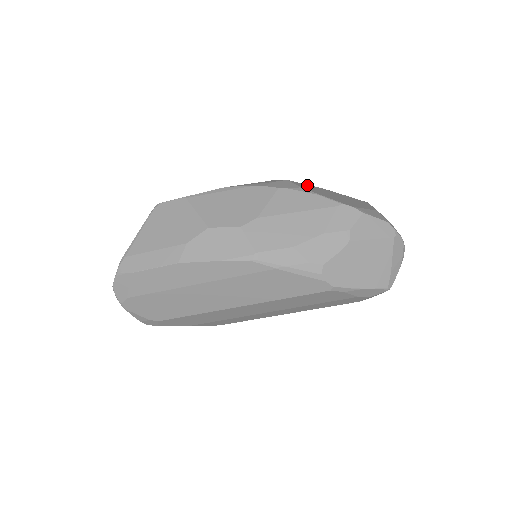
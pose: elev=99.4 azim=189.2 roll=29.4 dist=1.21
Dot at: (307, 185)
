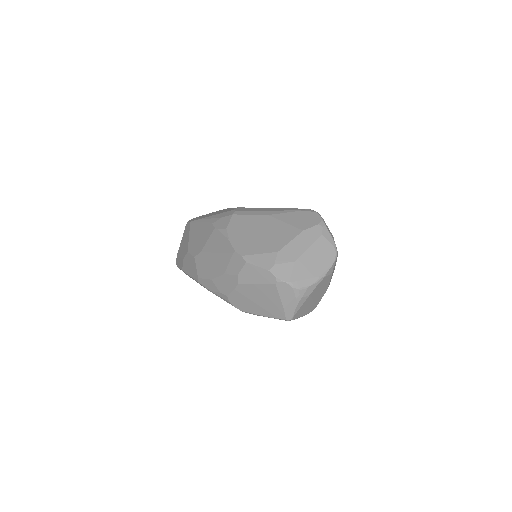
Dot at: (248, 217)
